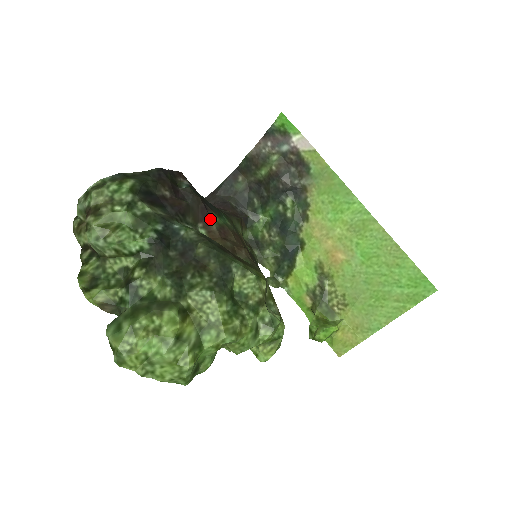
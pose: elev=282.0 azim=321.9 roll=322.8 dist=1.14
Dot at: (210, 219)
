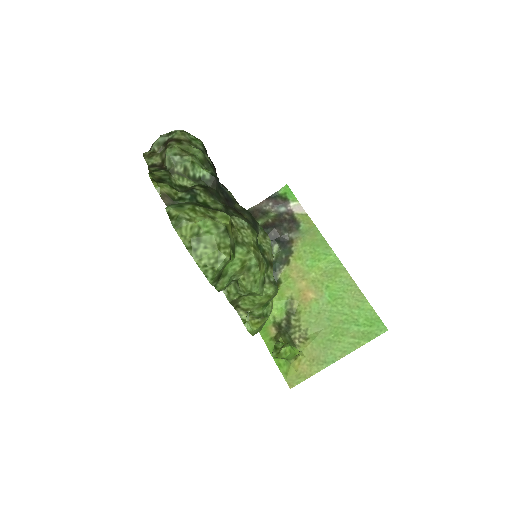
Dot at: occluded
